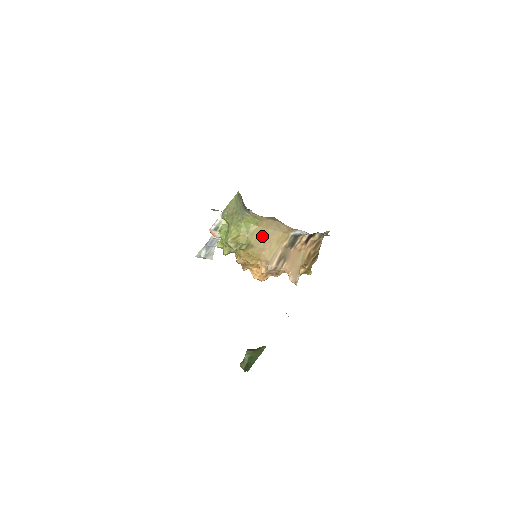
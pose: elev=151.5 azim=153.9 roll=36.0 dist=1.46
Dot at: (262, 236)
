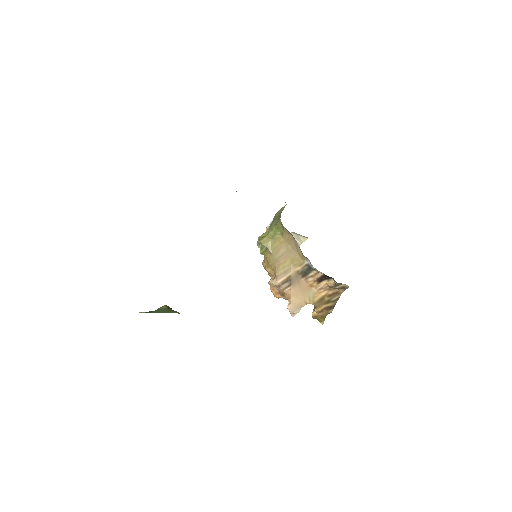
Dot at: (282, 248)
